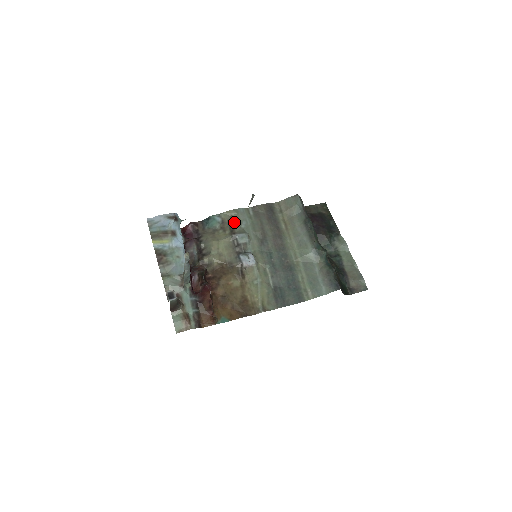
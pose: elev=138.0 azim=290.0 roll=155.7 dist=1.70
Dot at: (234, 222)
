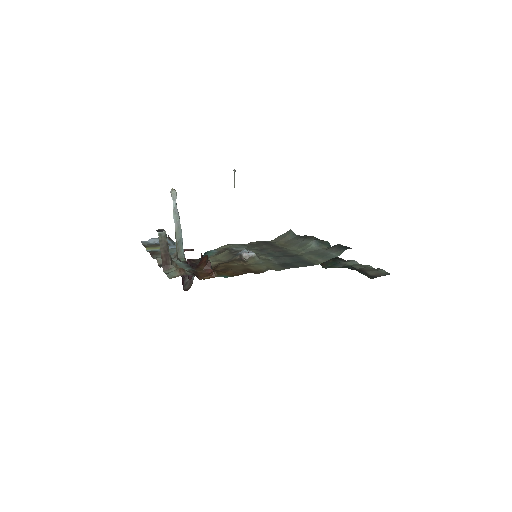
Dot at: occluded
